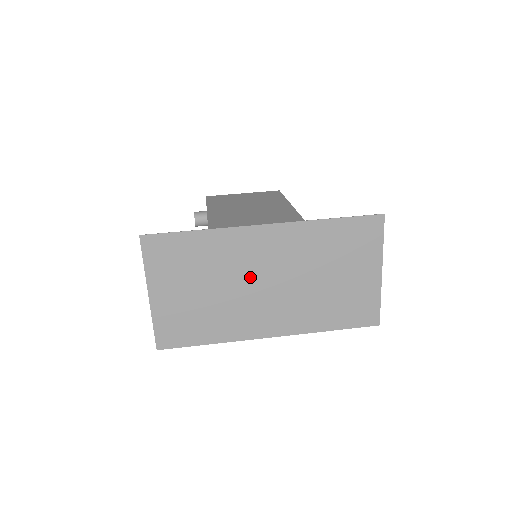
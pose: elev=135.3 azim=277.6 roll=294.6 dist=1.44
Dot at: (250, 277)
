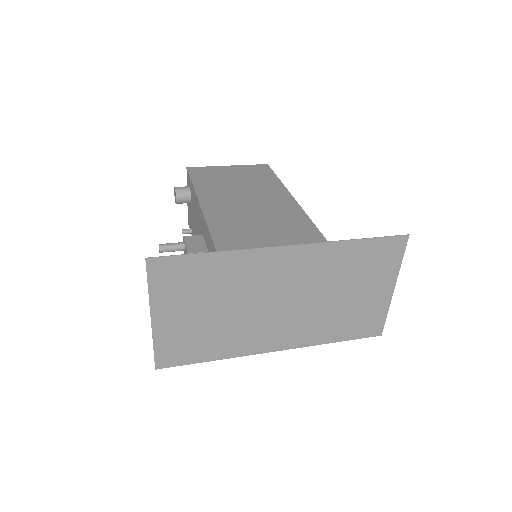
Dot at: (264, 297)
